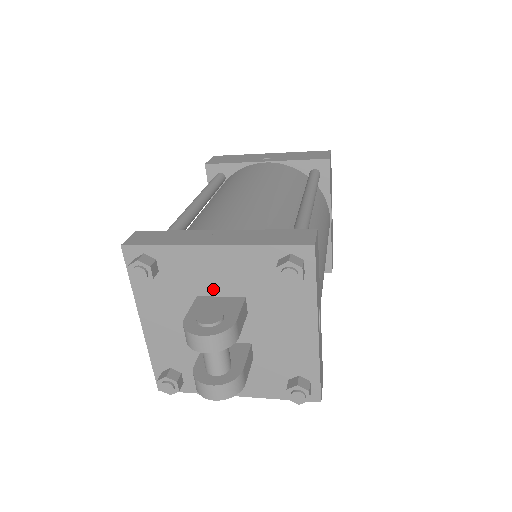
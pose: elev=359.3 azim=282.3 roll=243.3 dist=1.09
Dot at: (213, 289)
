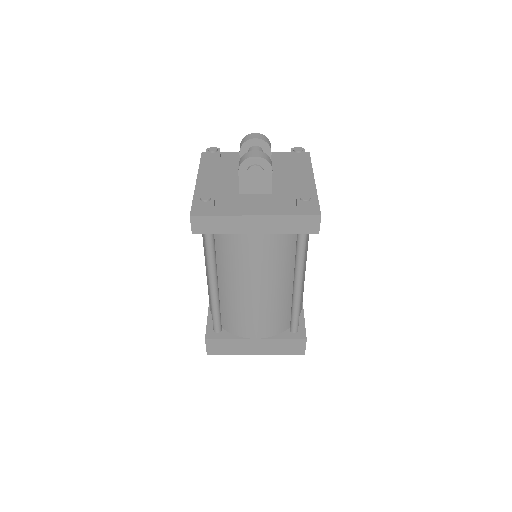
Dot at: occluded
